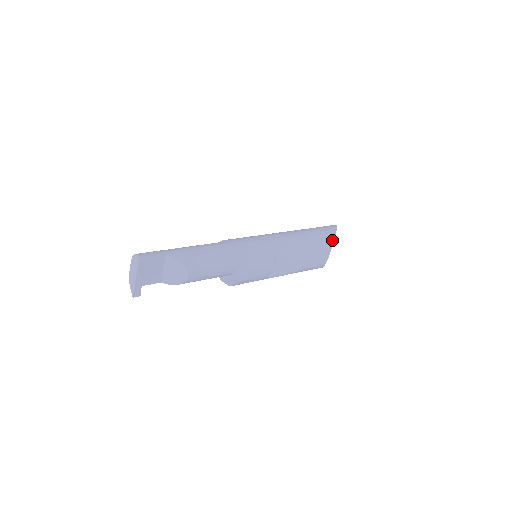
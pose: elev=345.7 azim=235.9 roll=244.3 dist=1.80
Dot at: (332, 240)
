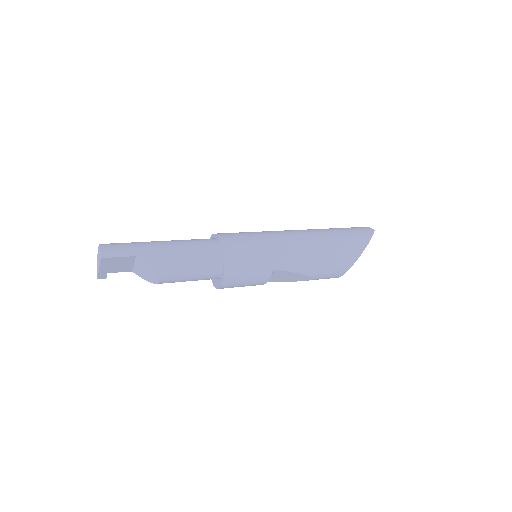
Dot at: (356, 257)
